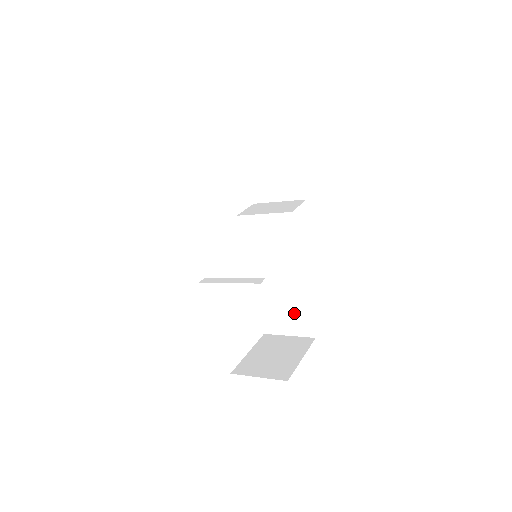
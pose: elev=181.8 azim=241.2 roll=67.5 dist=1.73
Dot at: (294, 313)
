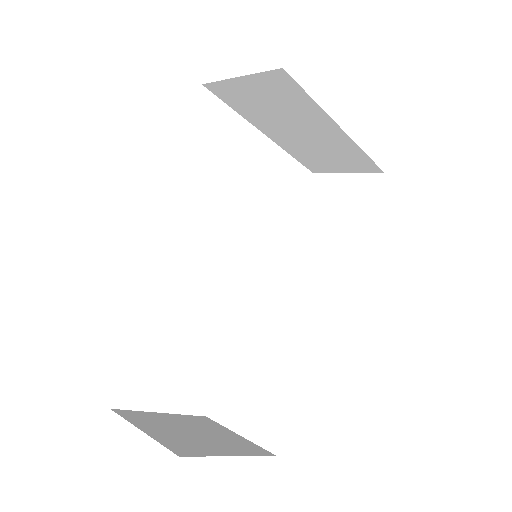
Dot at: (265, 395)
